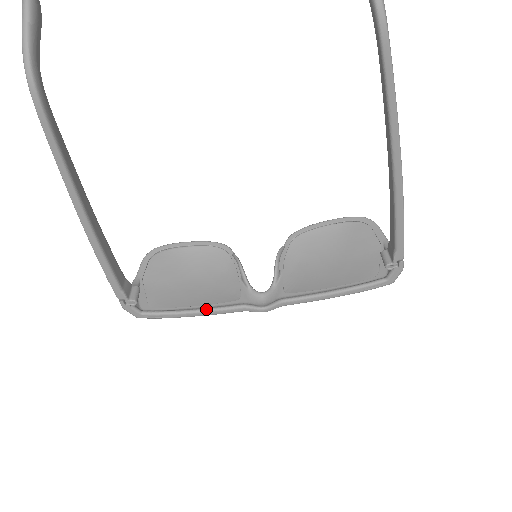
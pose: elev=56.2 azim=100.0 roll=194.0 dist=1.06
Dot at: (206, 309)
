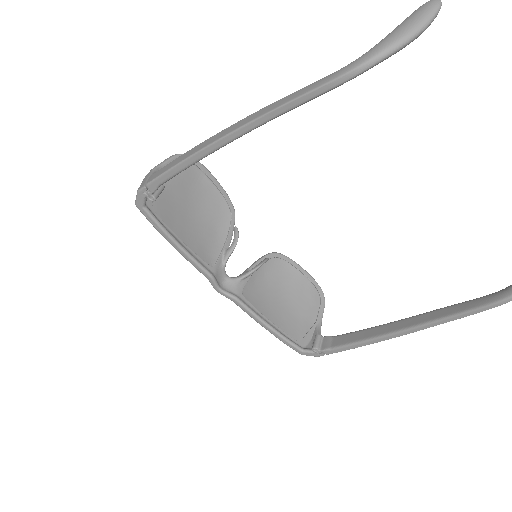
Dot at: (188, 252)
